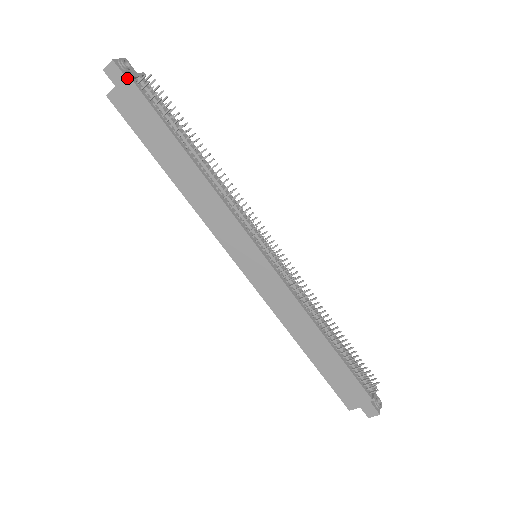
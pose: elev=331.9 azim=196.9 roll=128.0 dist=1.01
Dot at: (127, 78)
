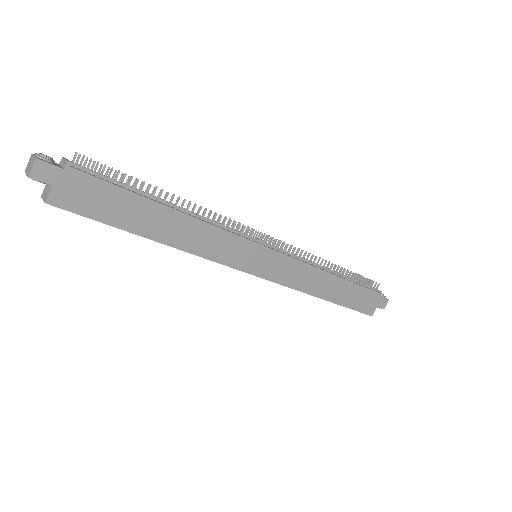
Dot at: (62, 168)
